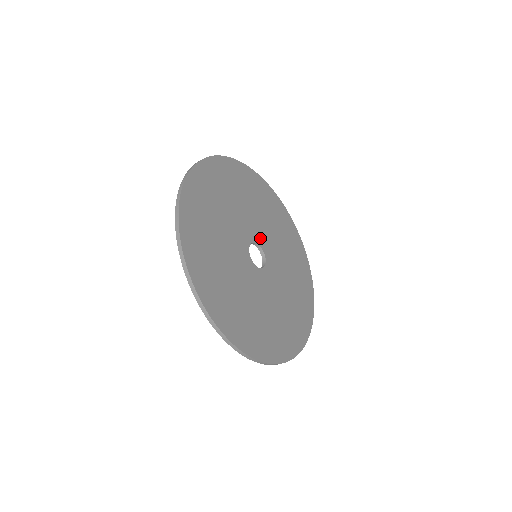
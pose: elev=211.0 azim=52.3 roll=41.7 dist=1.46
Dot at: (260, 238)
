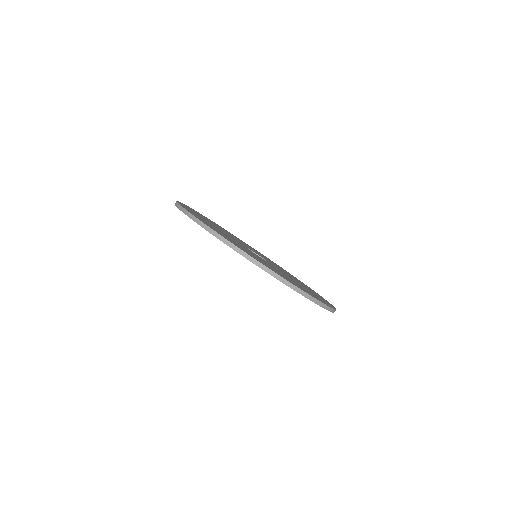
Dot at: occluded
